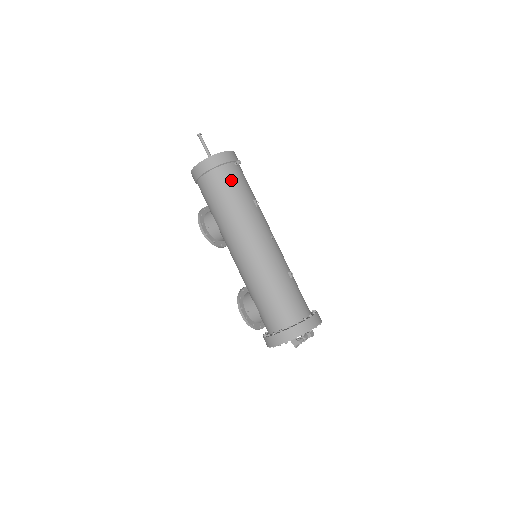
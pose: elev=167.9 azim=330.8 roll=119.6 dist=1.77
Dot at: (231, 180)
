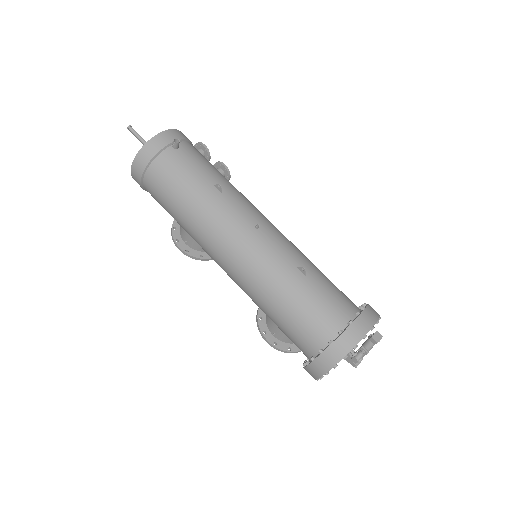
Dot at: (173, 173)
